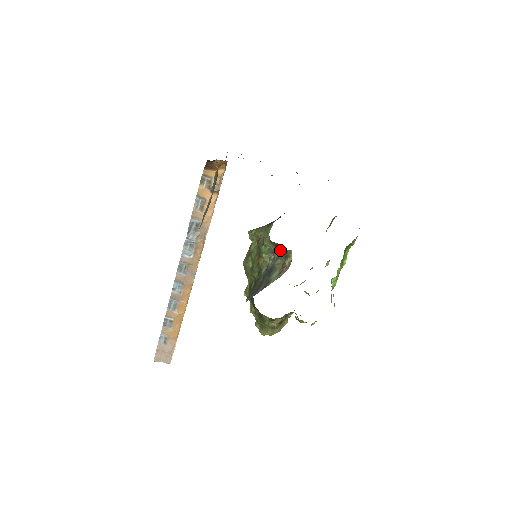
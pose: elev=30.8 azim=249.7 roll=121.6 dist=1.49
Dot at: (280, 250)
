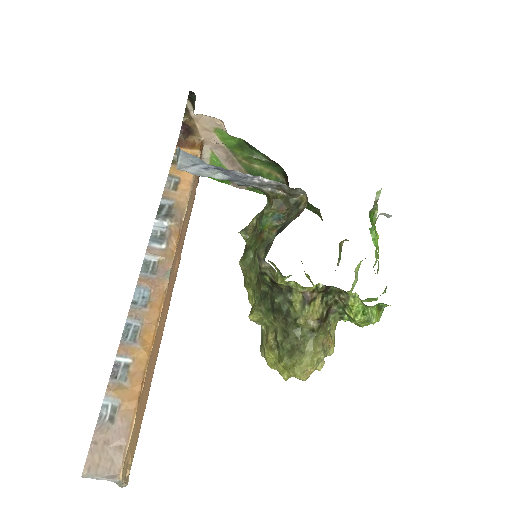
Dot at: (287, 210)
